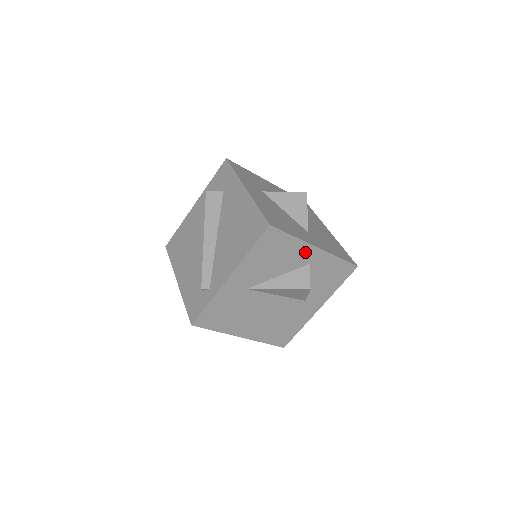
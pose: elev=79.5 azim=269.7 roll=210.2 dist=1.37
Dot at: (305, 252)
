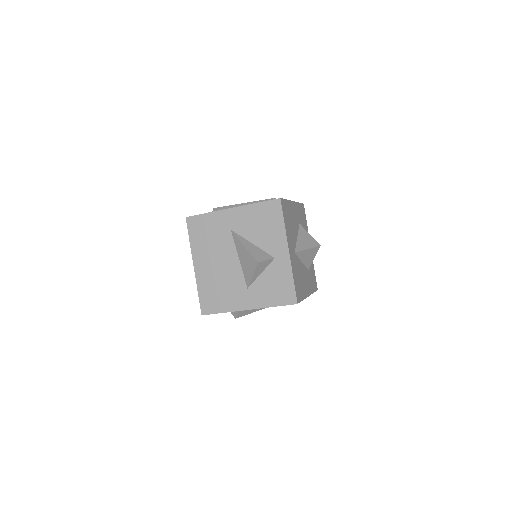
Dot at: (280, 245)
